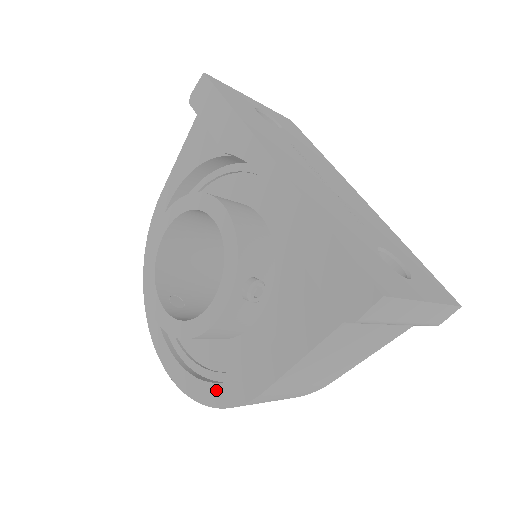
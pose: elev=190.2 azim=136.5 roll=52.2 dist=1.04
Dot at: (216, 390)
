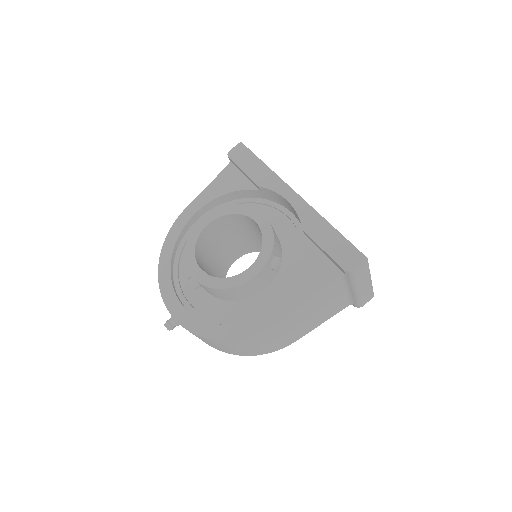
Dot at: (236, 328)
